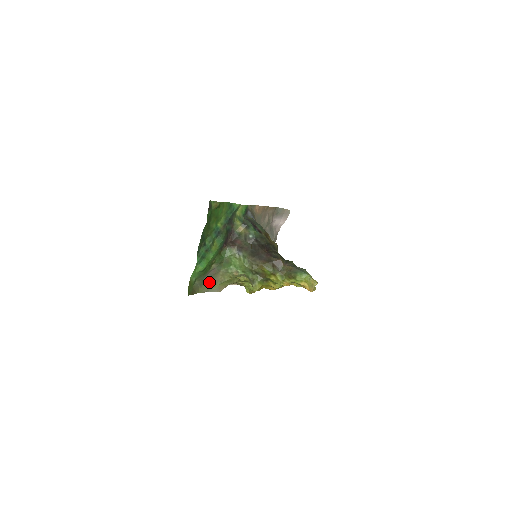
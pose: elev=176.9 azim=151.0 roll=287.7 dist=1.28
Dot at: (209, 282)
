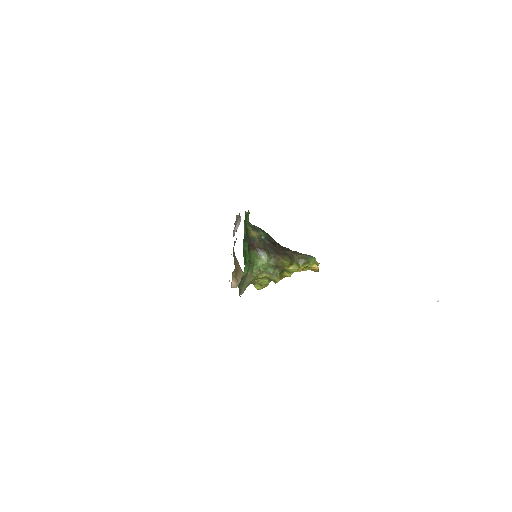
Dot at: (242, 285)
